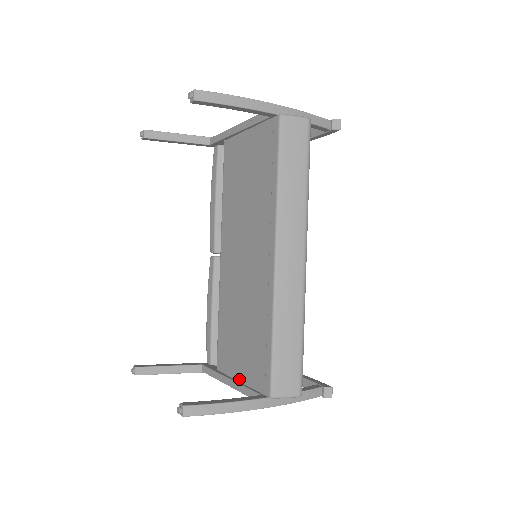
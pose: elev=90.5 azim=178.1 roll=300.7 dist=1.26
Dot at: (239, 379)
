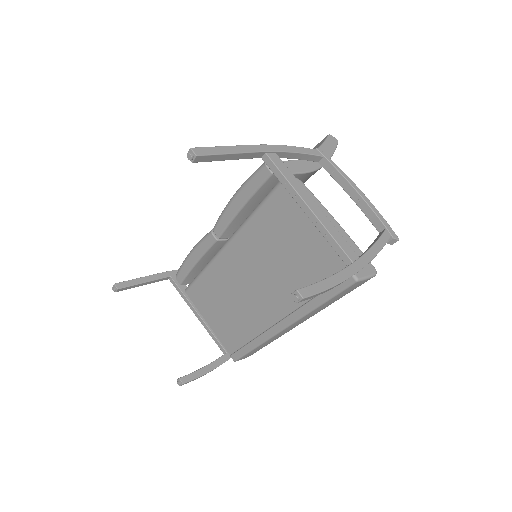
Dot at: (209, 323)
